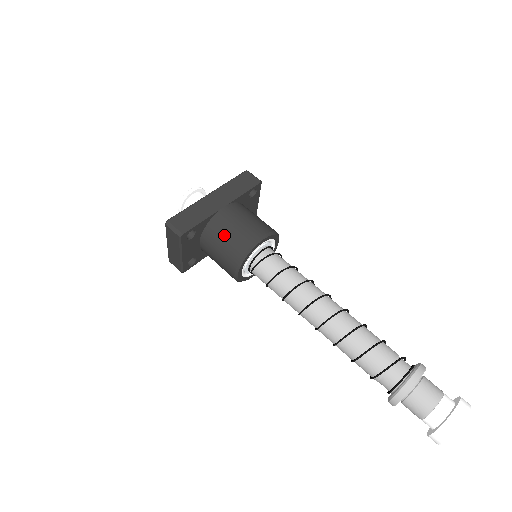
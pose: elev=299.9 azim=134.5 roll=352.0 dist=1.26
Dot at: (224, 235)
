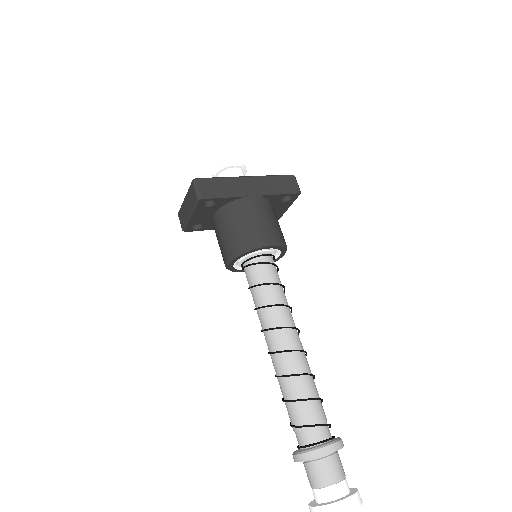
Dot at: (238, 221)
